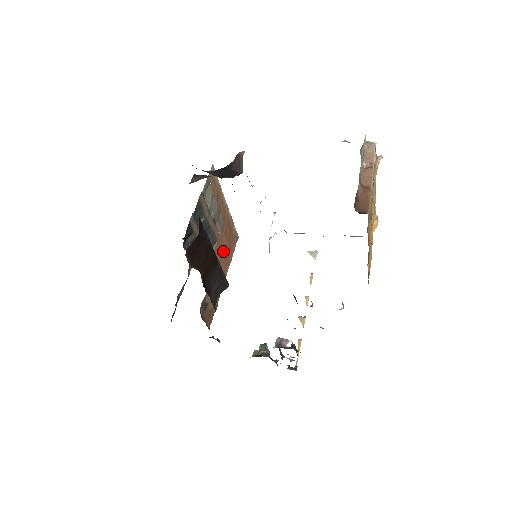
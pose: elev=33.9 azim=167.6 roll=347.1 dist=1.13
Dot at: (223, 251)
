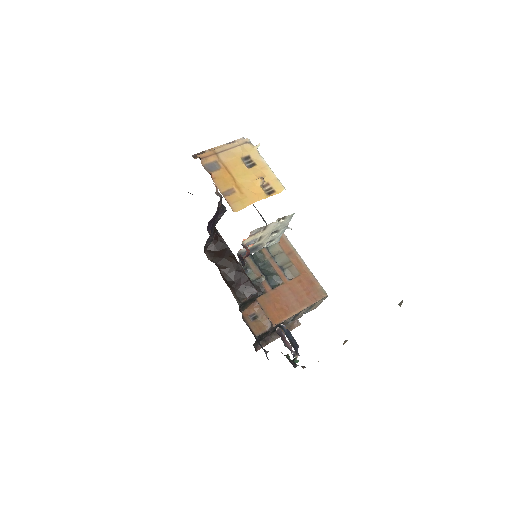
Dot at: (294, 293)
